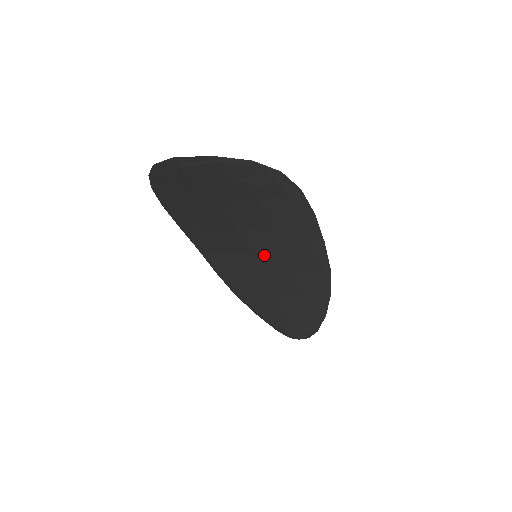
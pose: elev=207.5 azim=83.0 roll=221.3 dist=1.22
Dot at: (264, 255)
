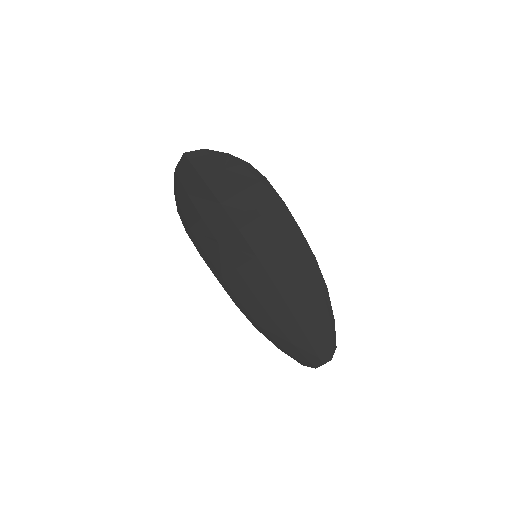
Dot at: (262, 255)
